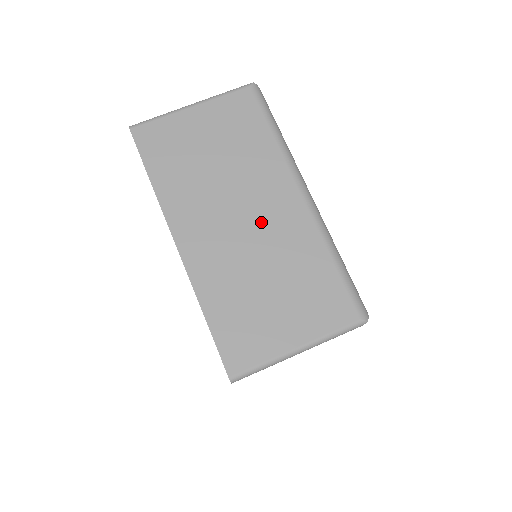
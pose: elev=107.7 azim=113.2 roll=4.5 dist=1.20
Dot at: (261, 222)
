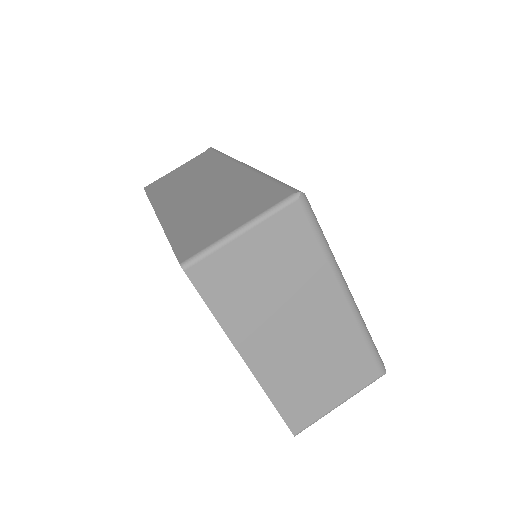
Dot at: (313, 327)
